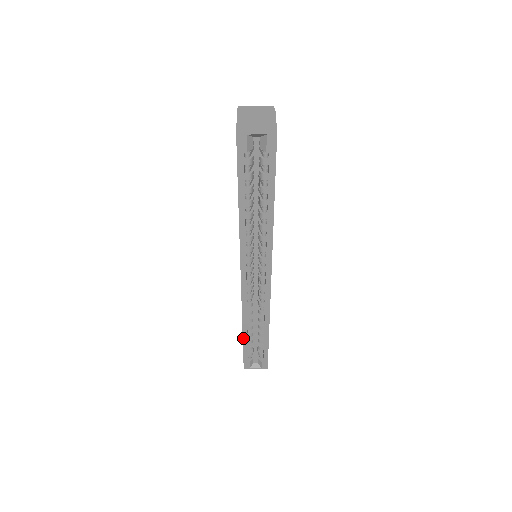
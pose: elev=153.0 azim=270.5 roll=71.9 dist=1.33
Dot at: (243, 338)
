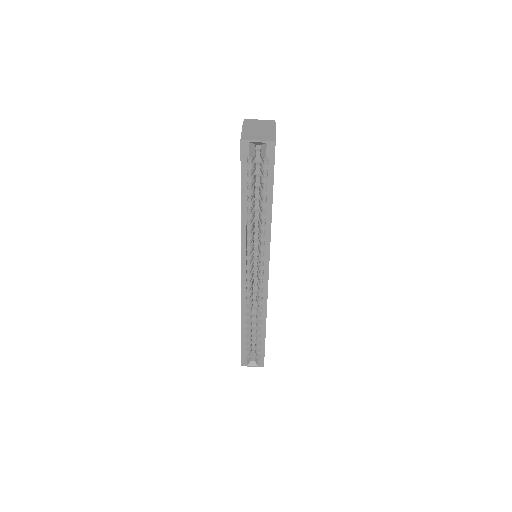
Dot at: (242, 334)
